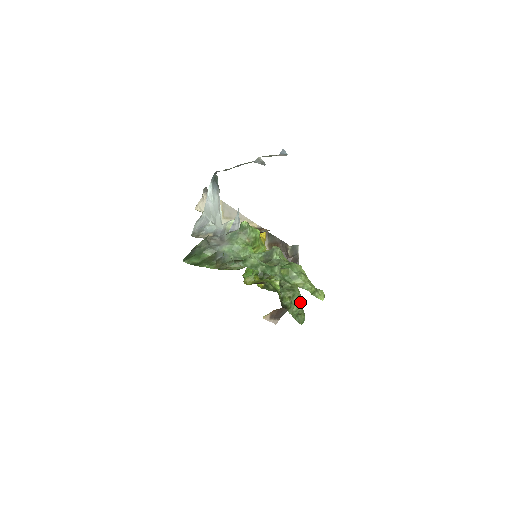
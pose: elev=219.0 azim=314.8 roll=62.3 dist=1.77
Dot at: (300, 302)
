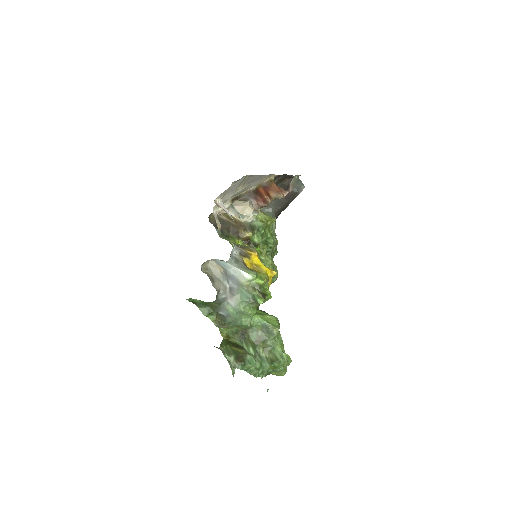
Dot at: occluded
